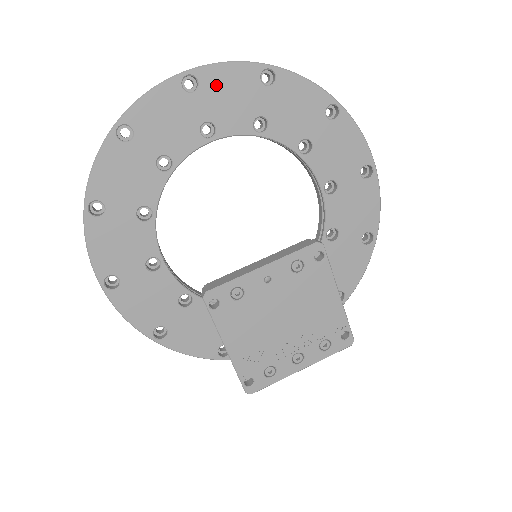
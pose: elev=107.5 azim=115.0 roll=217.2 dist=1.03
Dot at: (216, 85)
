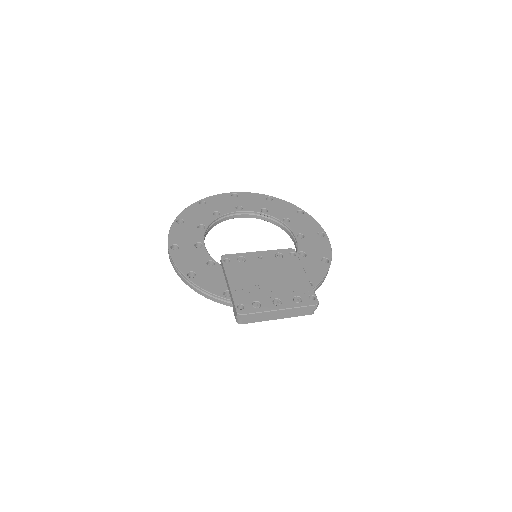
Dot at: (246, 197)
